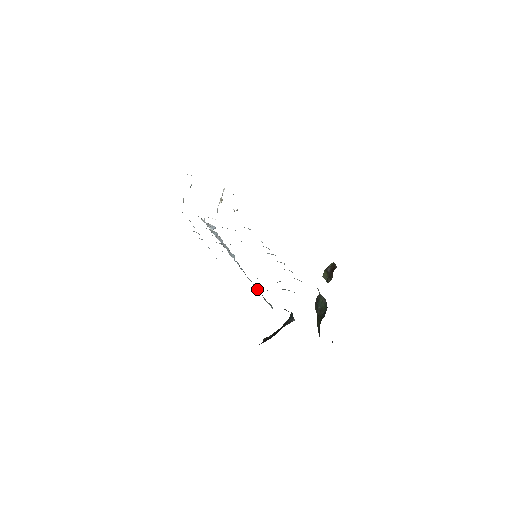
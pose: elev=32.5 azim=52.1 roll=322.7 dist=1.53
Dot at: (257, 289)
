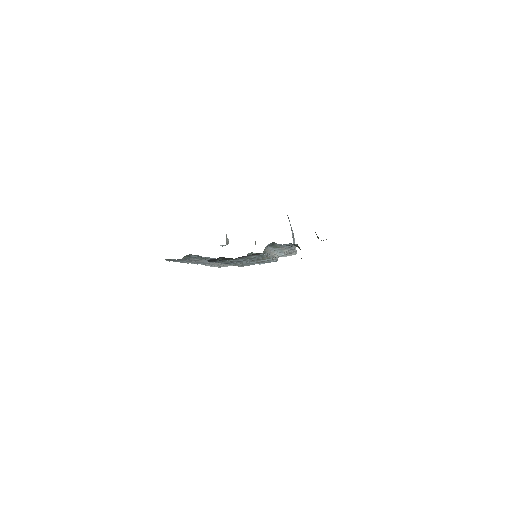
Dot at: occluded
